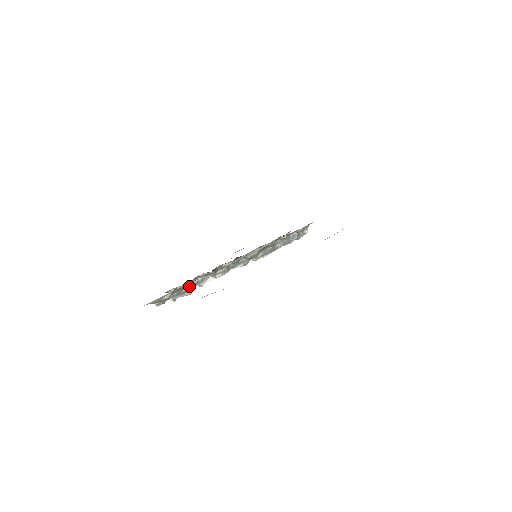
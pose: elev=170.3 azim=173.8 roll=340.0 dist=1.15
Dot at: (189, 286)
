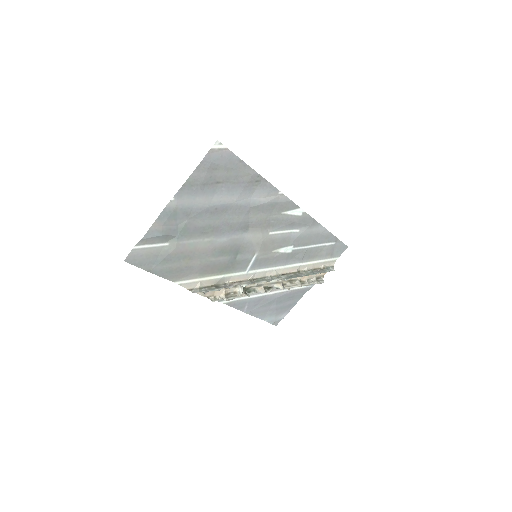
Dot at: (218, 287)
